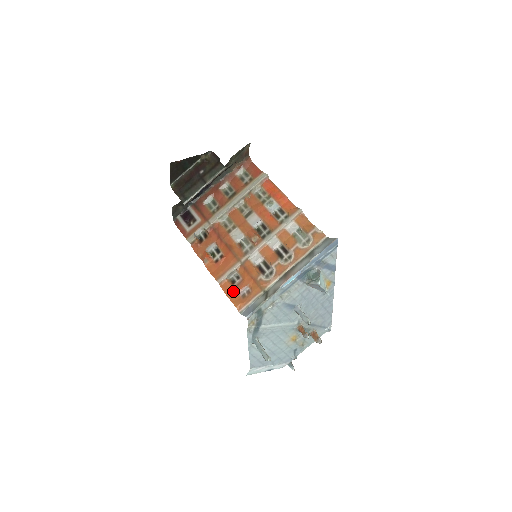
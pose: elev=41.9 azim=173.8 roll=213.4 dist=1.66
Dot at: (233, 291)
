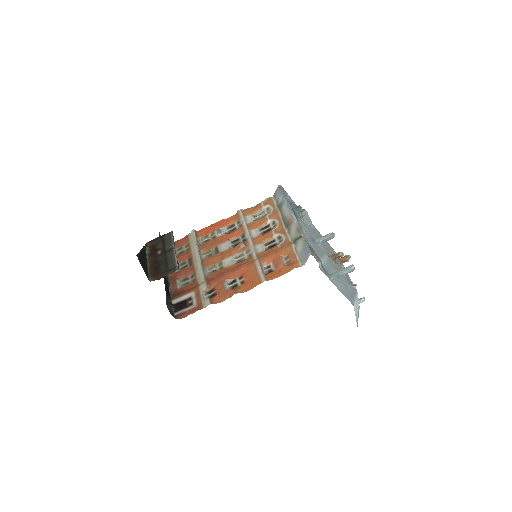
Dot at: (279, 270)
